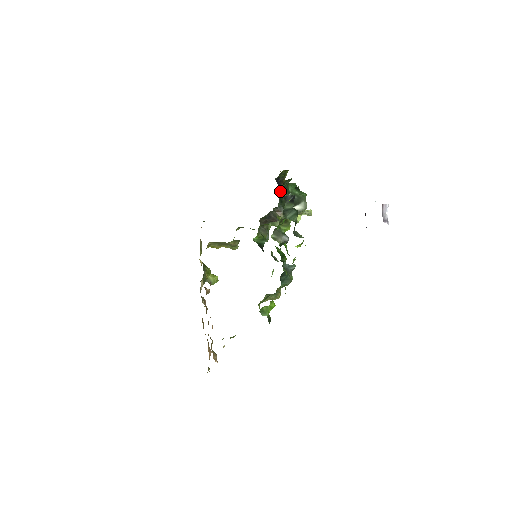
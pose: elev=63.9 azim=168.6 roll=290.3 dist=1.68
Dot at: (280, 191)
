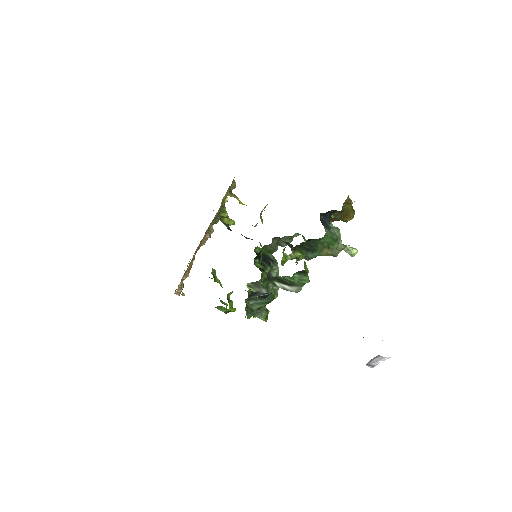
Dot at: (298, 245)
